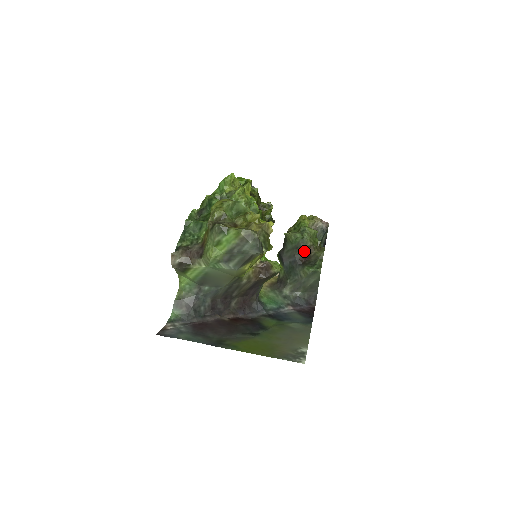
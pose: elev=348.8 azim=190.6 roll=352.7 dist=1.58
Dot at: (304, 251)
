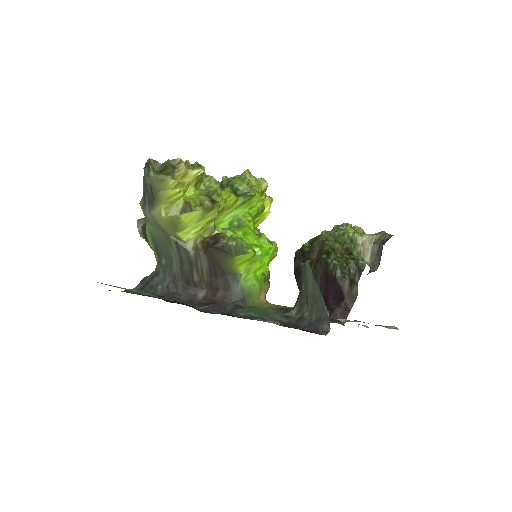
Dot at: (315, 251)
